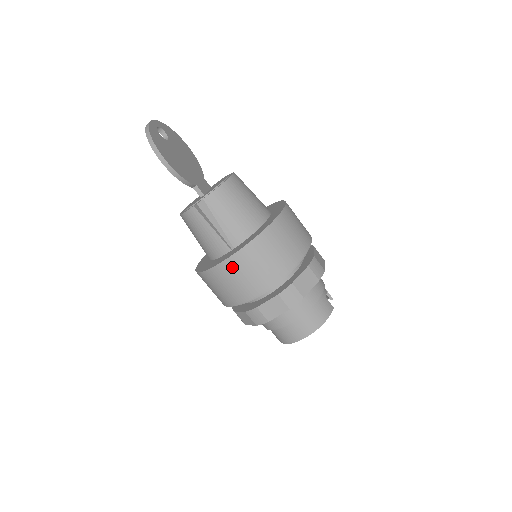
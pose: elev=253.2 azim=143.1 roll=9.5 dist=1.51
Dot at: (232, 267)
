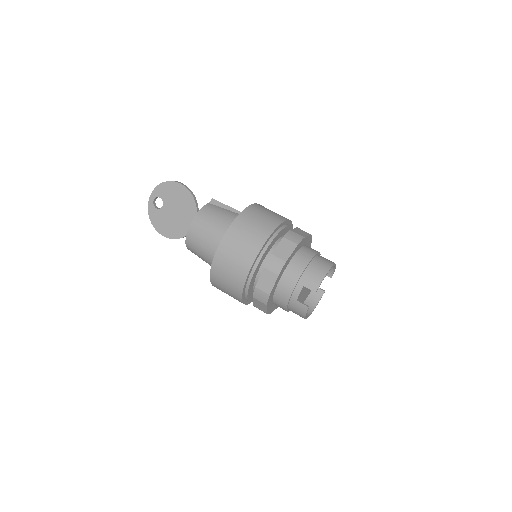
Dot at: (259, 207)
